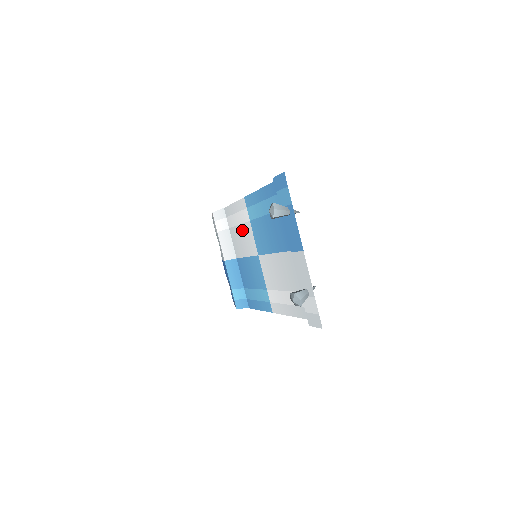
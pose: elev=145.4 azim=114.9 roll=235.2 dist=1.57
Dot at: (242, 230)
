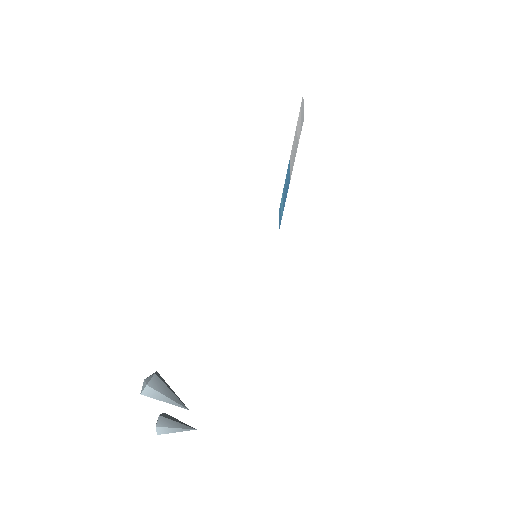
Dot at: occluded
